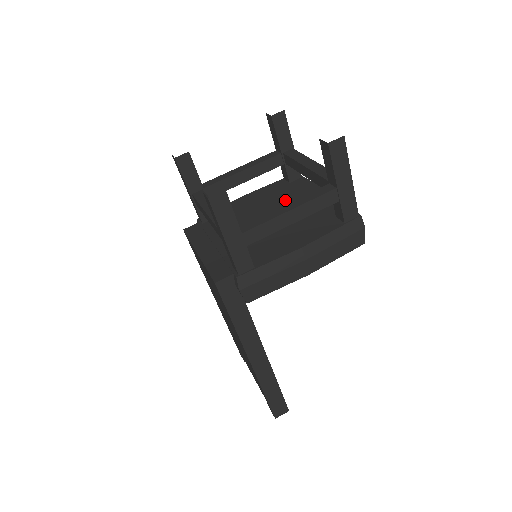
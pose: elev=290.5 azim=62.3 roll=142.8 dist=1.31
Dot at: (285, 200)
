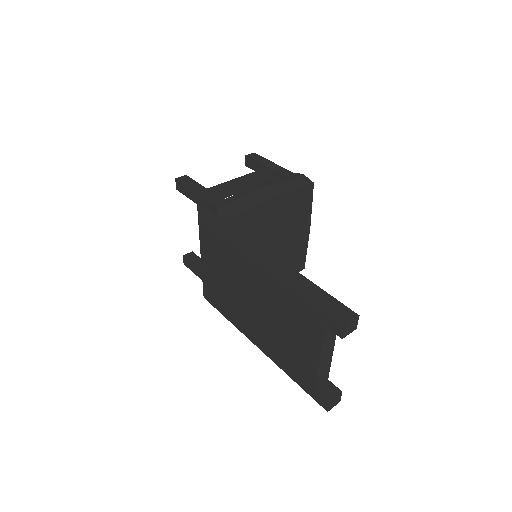
Dot at: occluded
